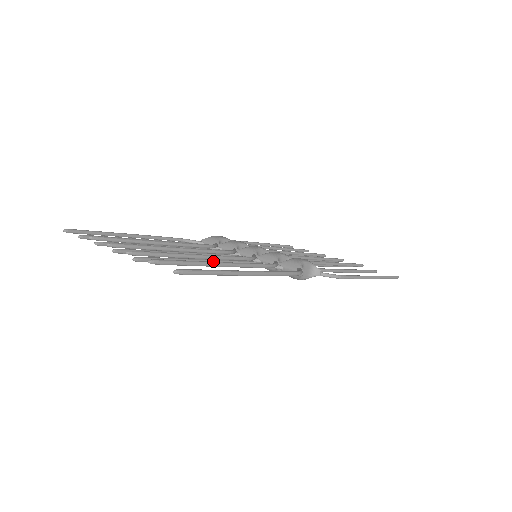
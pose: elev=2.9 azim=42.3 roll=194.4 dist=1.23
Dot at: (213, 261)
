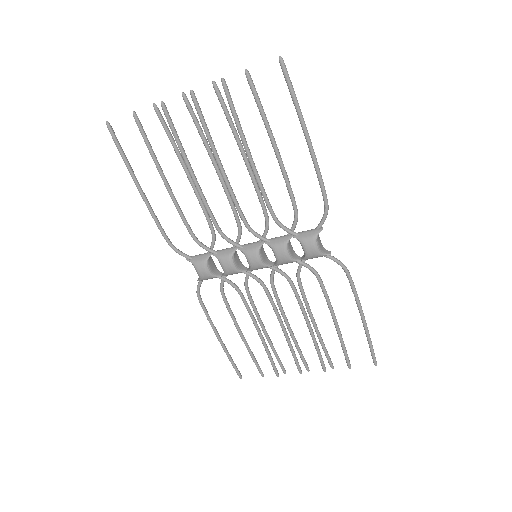
Dot at: (255, 166)
